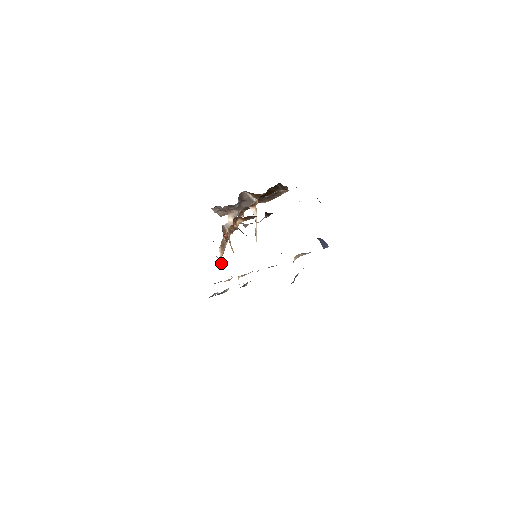
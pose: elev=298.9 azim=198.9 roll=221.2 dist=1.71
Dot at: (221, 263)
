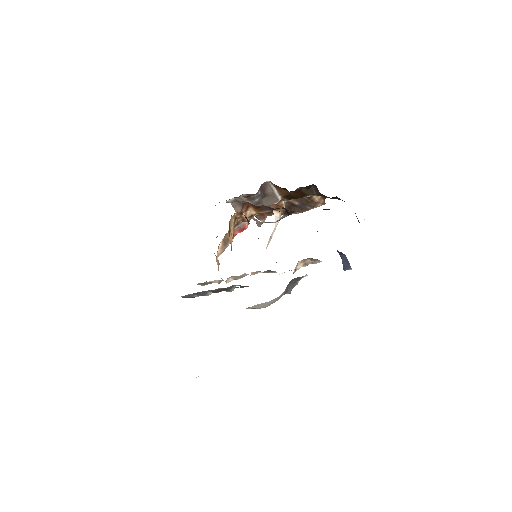
Dot at: (216, 261)
